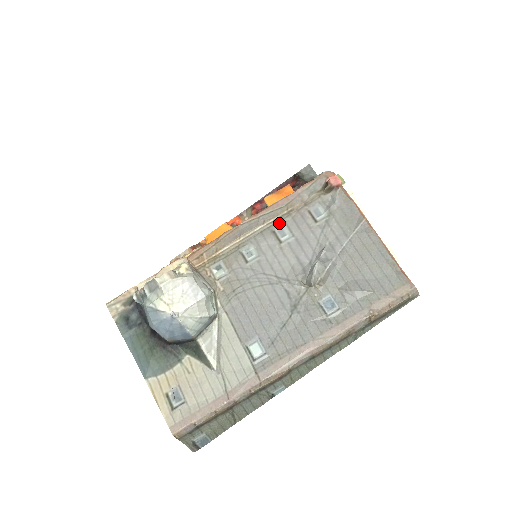
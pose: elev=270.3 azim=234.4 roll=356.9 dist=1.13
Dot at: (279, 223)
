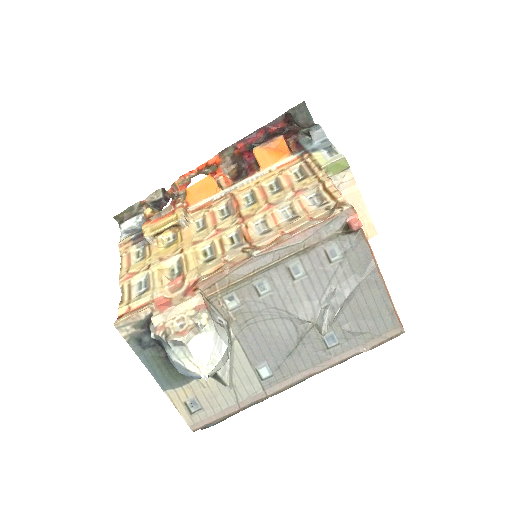
Dot at: (294, 260)
